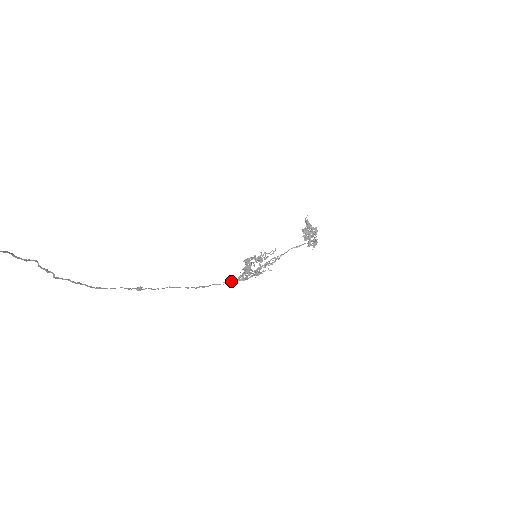
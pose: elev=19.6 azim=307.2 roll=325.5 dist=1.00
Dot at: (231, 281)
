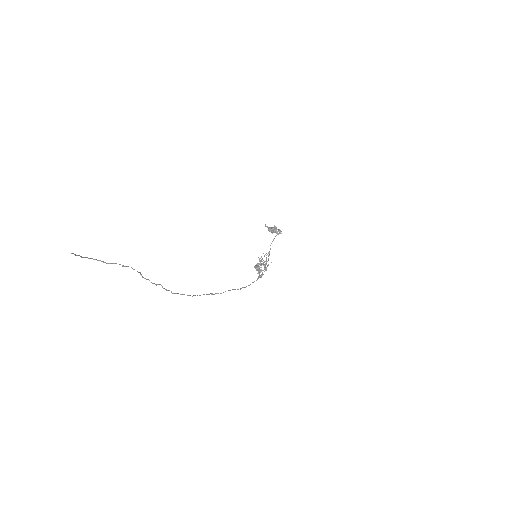
Dot at: occluded
